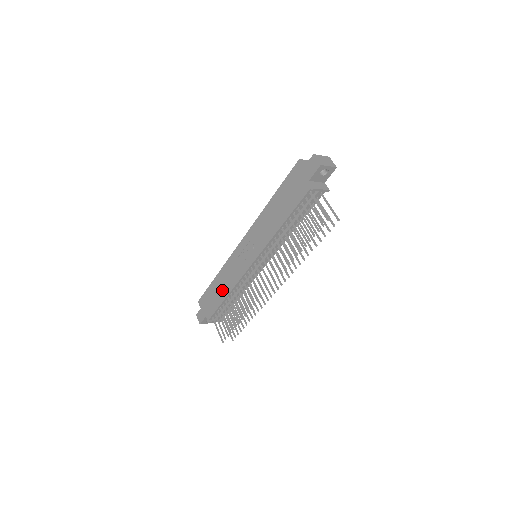
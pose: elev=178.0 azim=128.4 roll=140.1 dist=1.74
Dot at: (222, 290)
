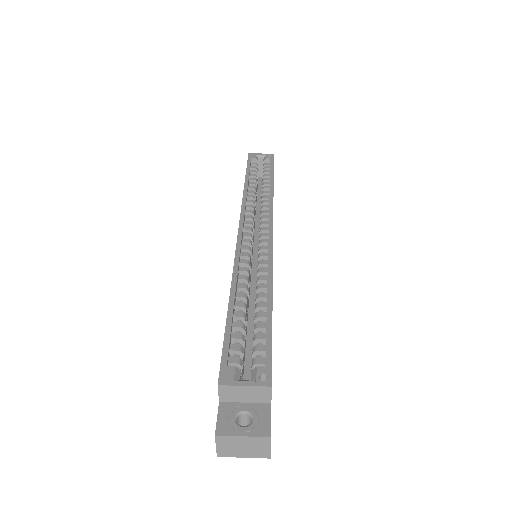
Dot at: occluded
